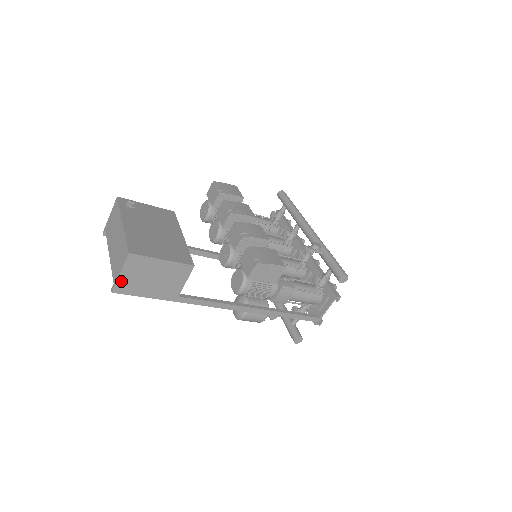
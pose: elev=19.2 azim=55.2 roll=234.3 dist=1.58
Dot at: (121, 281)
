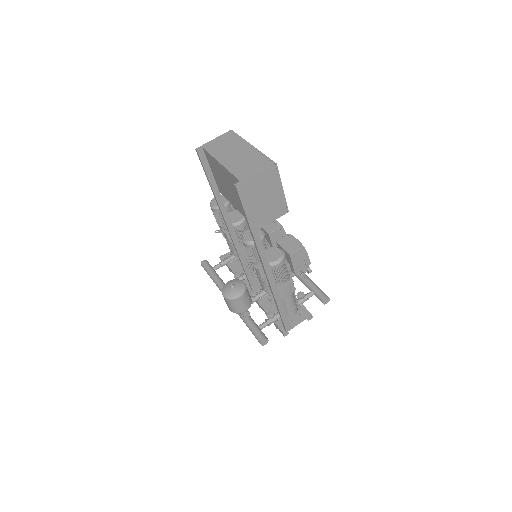
Dot at: (250, 182)
